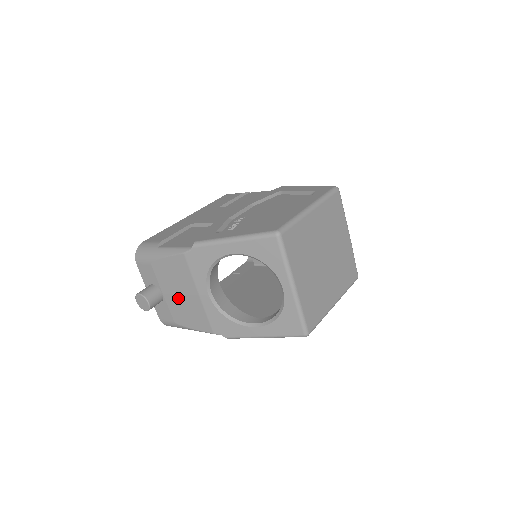
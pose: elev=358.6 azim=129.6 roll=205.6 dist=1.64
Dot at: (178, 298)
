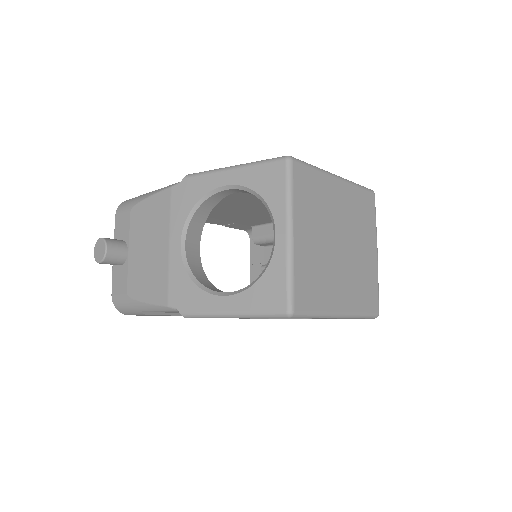
Dot at: (143, 254)
